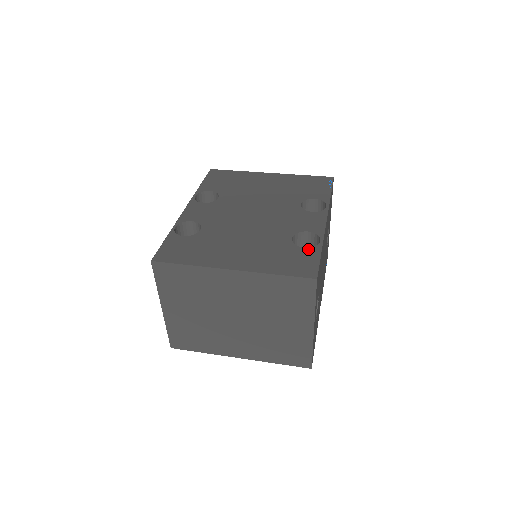
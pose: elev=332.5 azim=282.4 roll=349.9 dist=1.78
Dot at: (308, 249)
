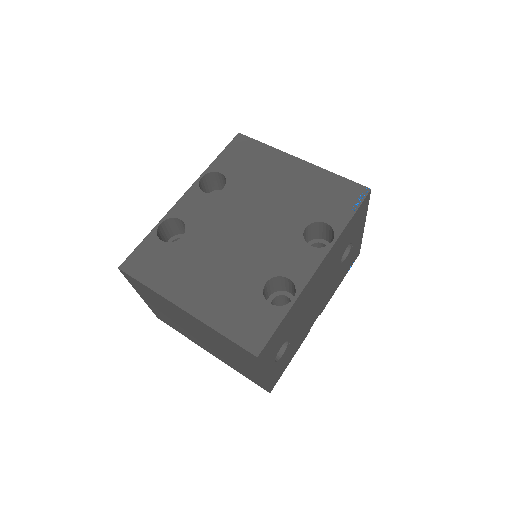
Dot at: (273, 307)
